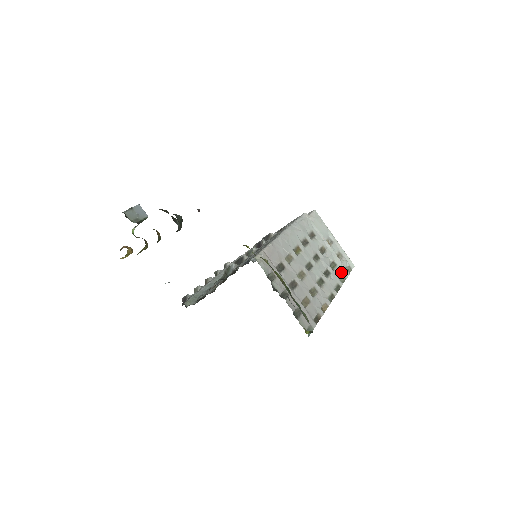
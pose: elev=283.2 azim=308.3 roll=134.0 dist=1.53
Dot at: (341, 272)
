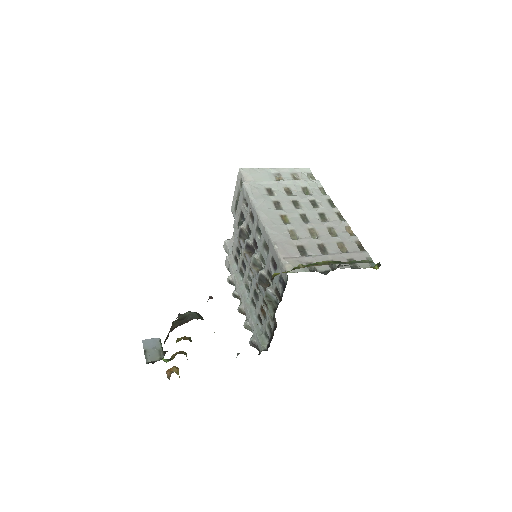
Dot at: (315, 188)
